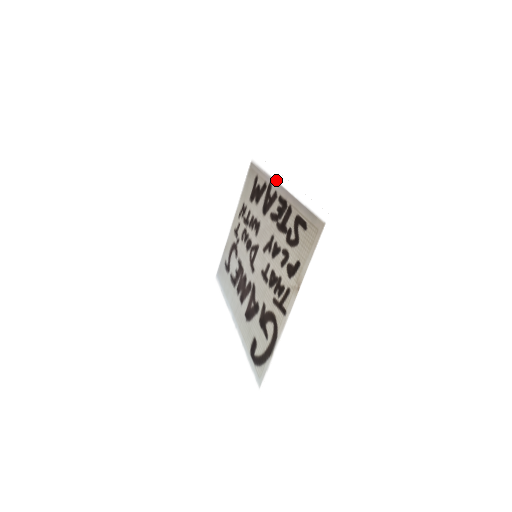
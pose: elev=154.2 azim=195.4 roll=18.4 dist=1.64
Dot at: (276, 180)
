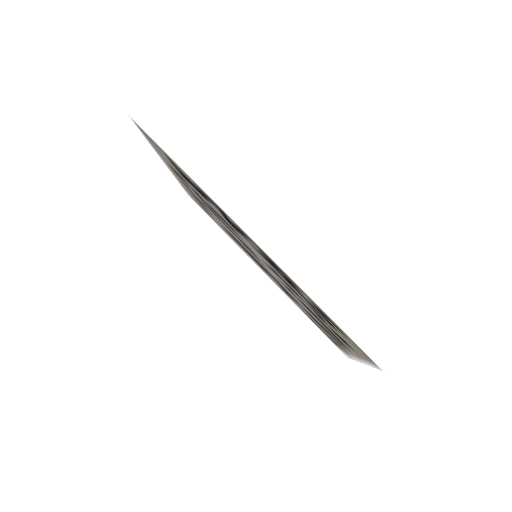
Dot at: (229, 217)
